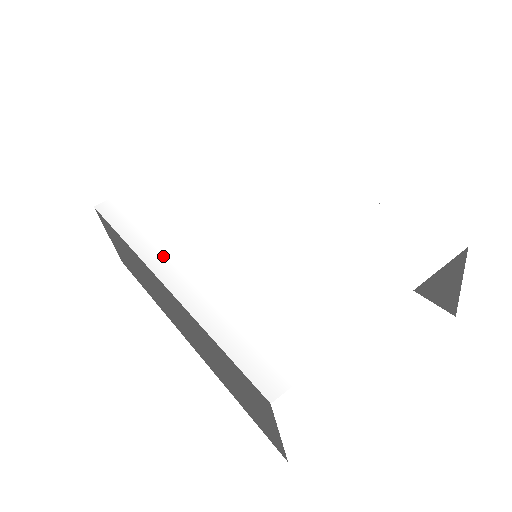
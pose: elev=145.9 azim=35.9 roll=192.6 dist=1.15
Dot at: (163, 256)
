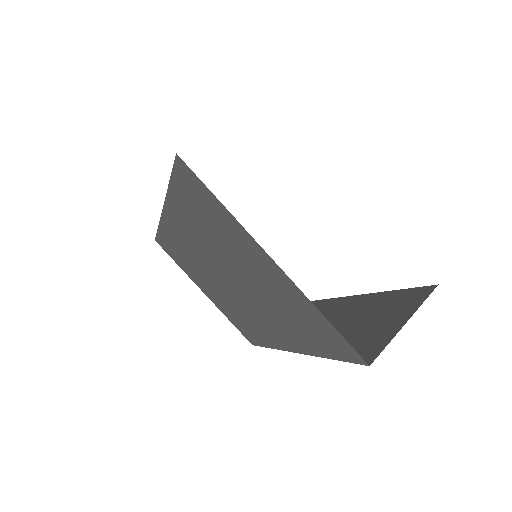
Dot at: occluded
